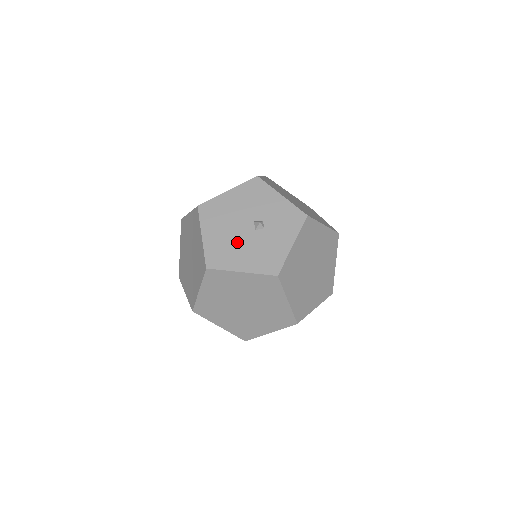
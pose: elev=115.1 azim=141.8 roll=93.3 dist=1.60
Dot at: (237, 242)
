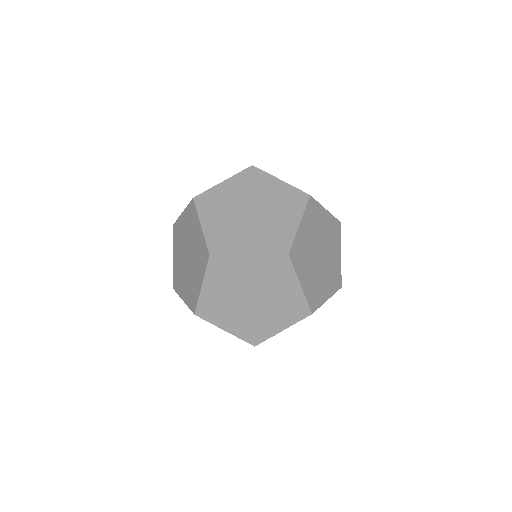
Dot at: occluded
